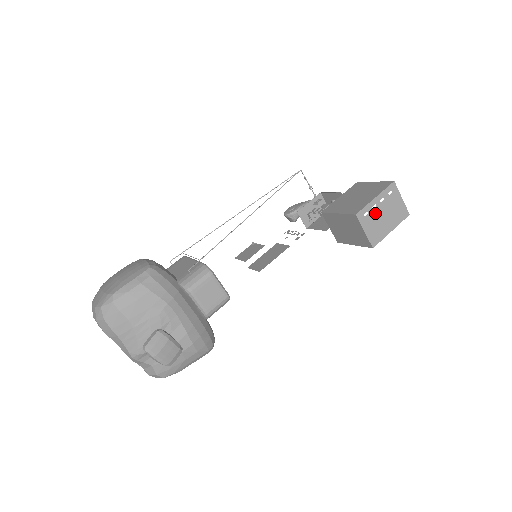
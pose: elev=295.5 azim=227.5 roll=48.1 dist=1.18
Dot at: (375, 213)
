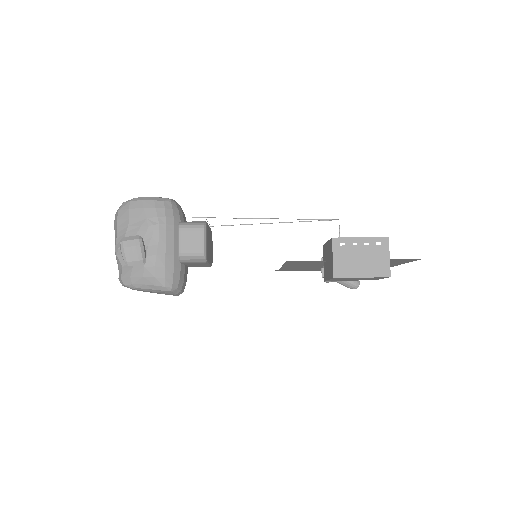
Dot at: (353, 250)
